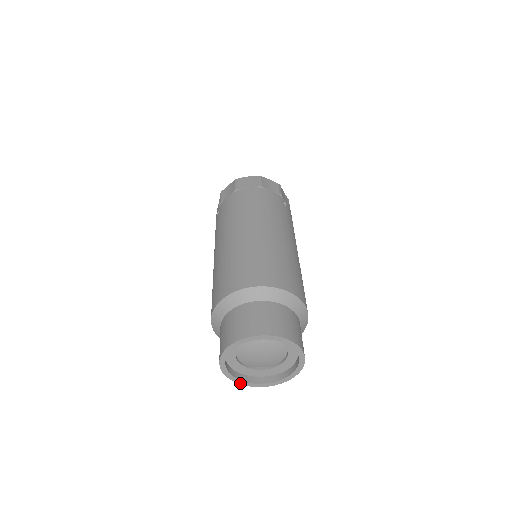
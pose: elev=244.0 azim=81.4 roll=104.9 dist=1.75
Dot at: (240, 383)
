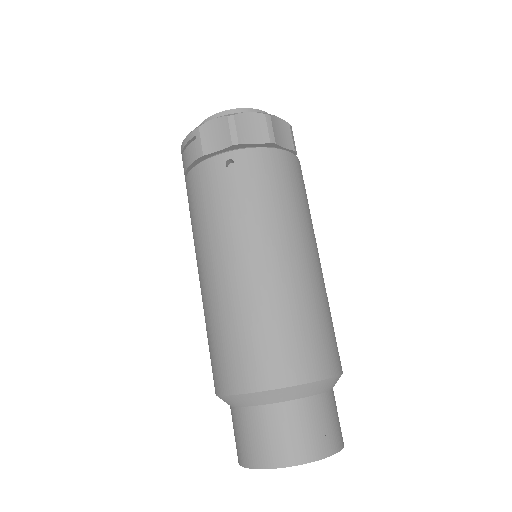
Dot at: occluded
